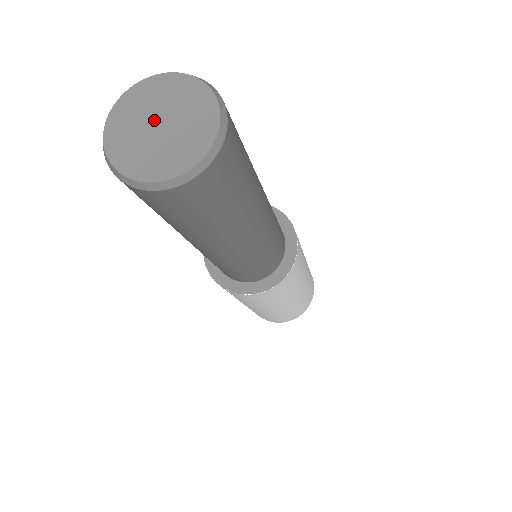
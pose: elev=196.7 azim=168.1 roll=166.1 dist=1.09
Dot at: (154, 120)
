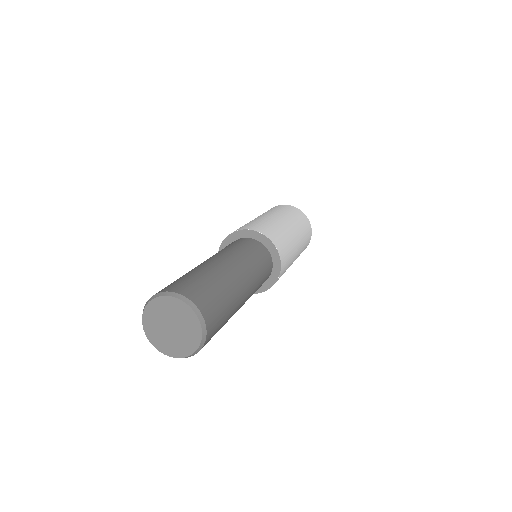
Dot at: (167, 327)
